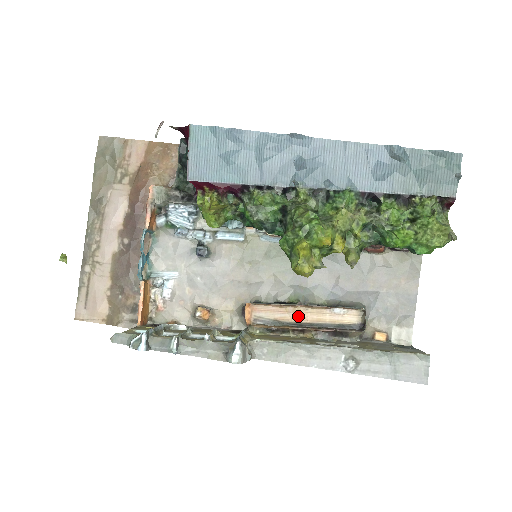
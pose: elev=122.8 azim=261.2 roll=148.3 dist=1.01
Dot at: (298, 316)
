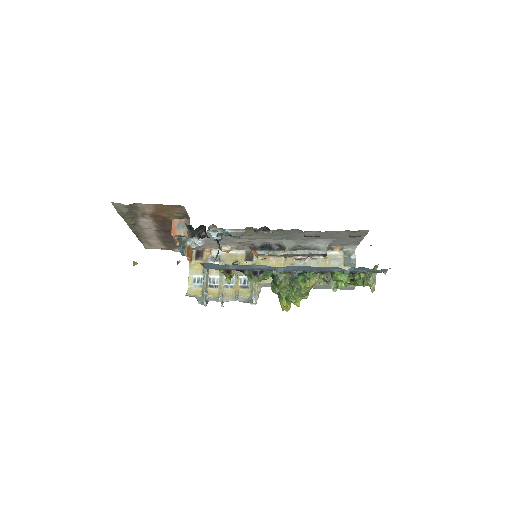
Dot at: occluded
